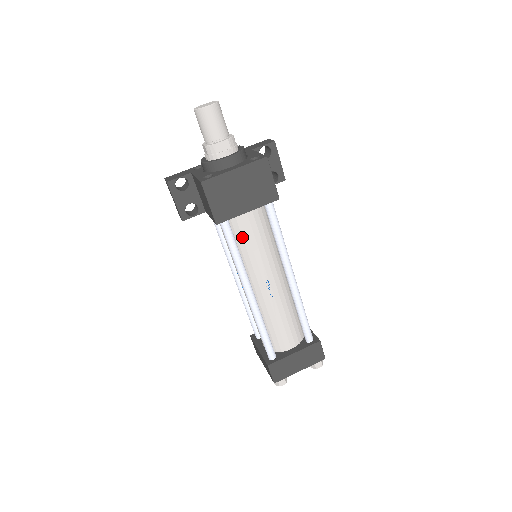
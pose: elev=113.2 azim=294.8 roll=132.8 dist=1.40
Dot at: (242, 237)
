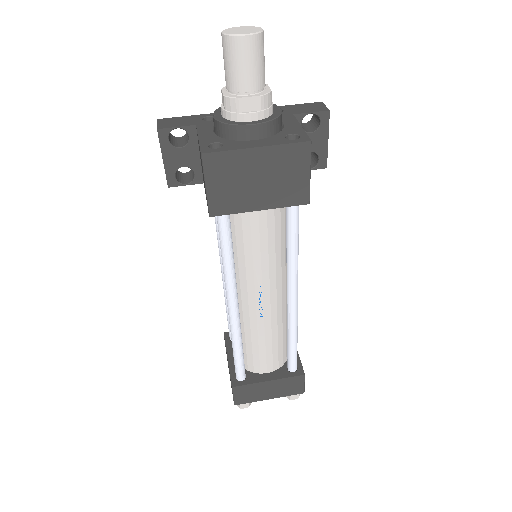
Dot at: (243, 236)
